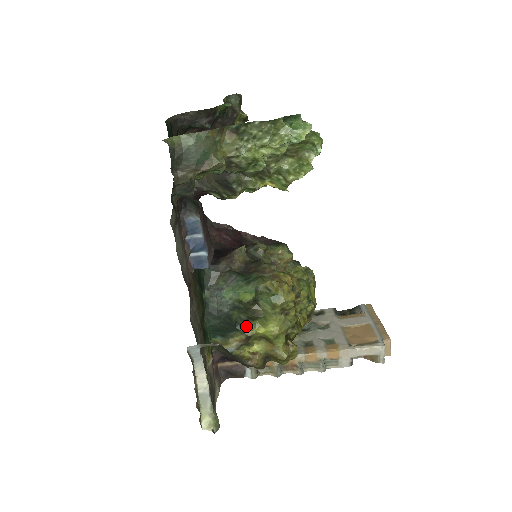
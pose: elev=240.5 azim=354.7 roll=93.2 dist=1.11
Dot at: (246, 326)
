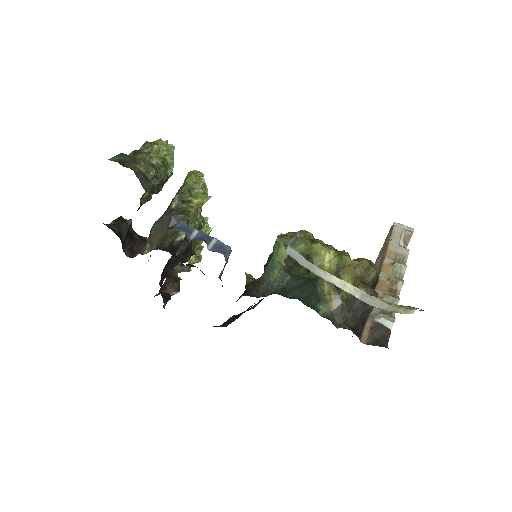
Dot at: occluded
